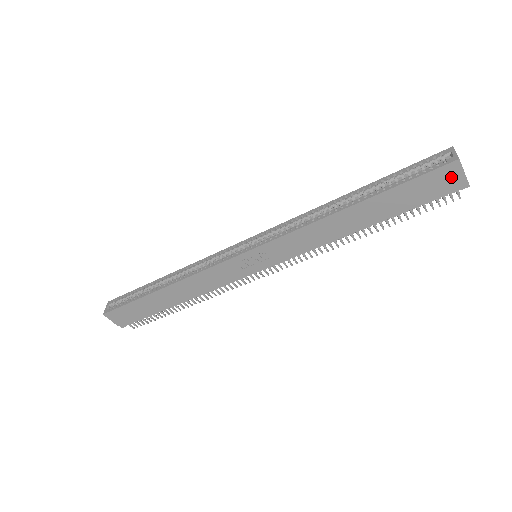
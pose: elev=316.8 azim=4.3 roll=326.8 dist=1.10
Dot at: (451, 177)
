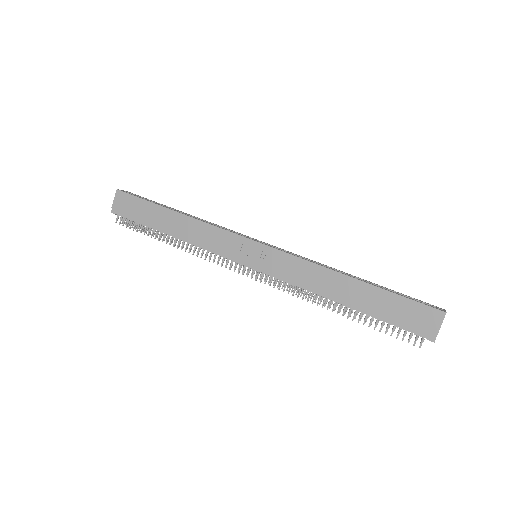
Dot at: (430, 321)
